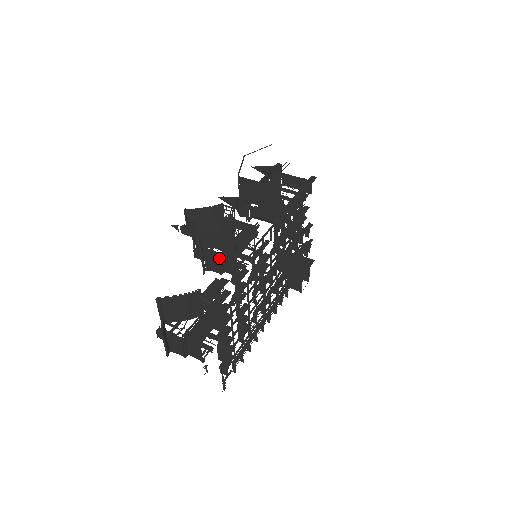
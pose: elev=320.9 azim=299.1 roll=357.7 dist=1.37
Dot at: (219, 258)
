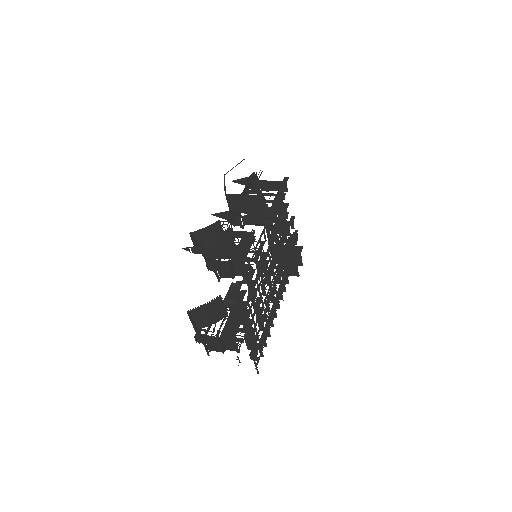
Dot at: (229, 266)
